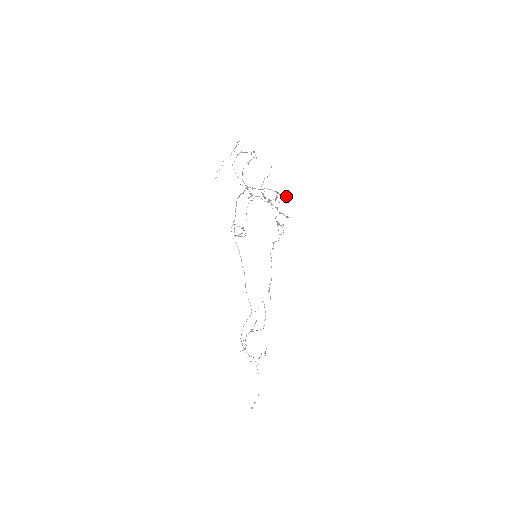
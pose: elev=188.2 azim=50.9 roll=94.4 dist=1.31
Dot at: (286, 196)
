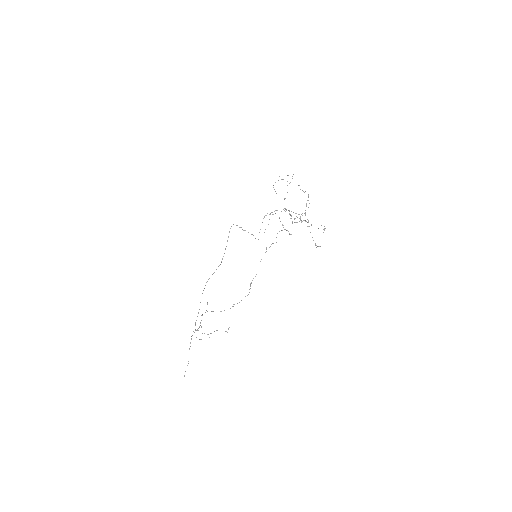
Dot at: (325, 228)
